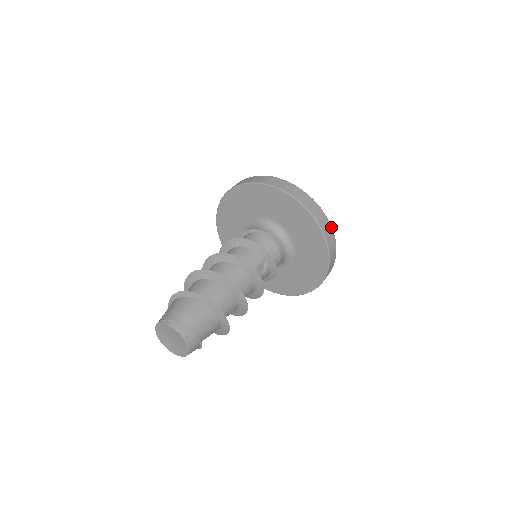
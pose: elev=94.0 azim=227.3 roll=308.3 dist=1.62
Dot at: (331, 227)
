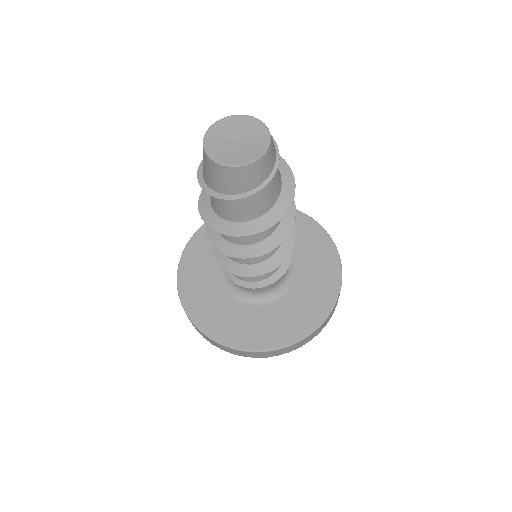
Dot at: occluded
